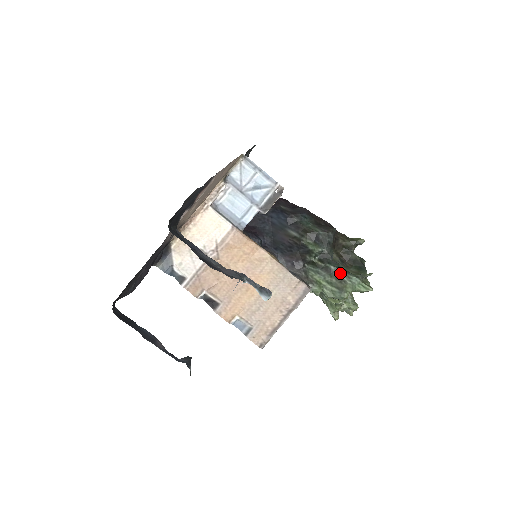
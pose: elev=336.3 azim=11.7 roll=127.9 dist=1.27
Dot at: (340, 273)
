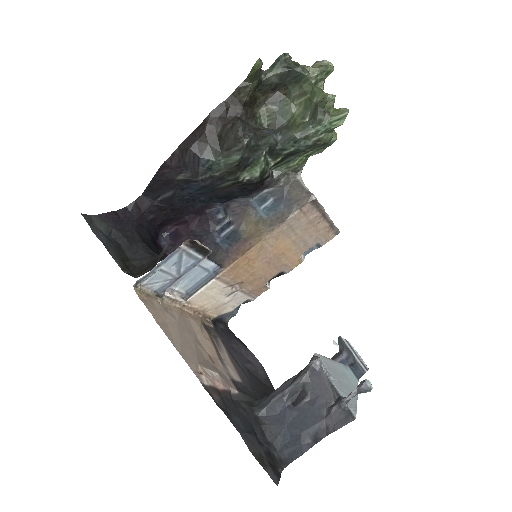
Dot at: (304, 143)
